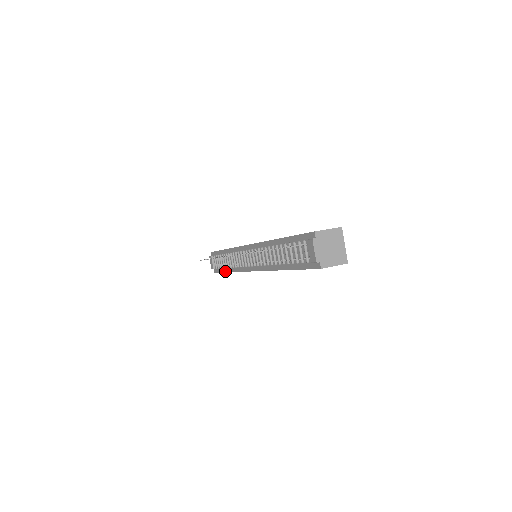
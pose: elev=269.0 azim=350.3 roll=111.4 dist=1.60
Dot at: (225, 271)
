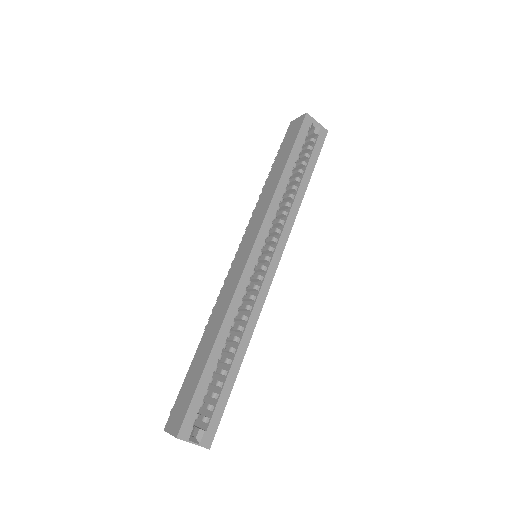
Dot at: occluded
